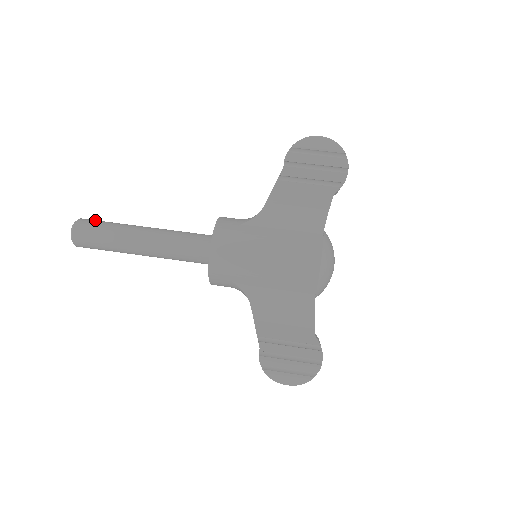
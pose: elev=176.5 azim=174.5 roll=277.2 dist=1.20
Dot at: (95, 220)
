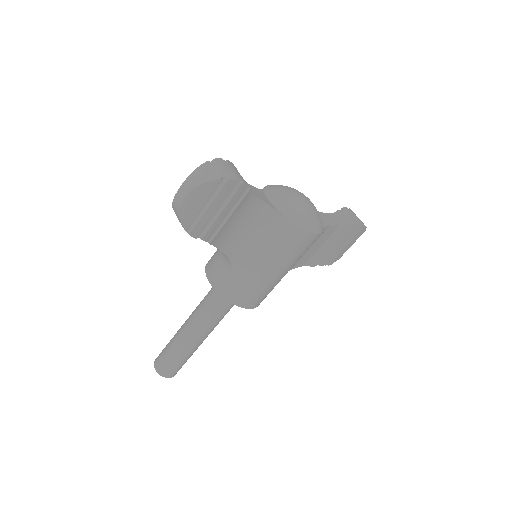
Dot at: (162, 361)
